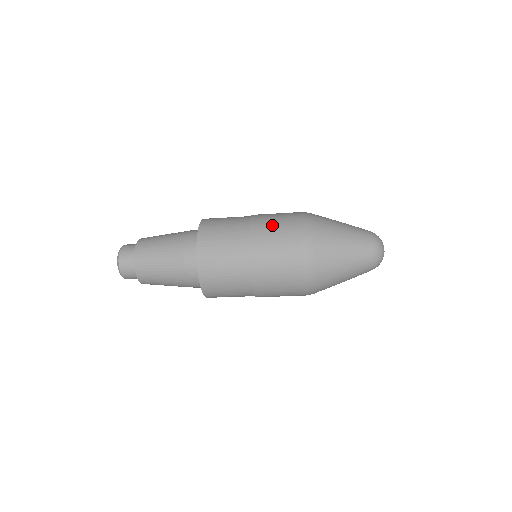
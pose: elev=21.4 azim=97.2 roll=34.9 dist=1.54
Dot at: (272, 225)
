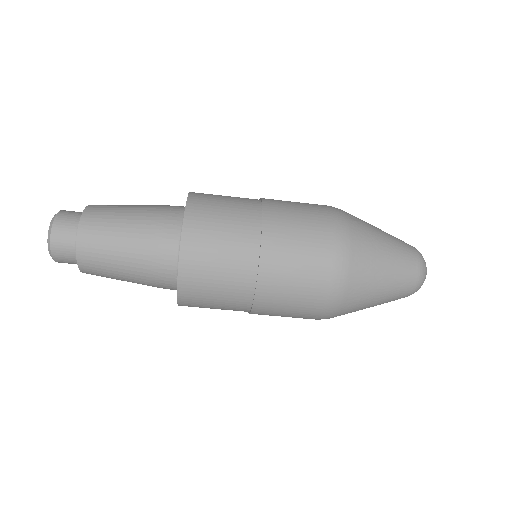
Dot at: (294, 214)
